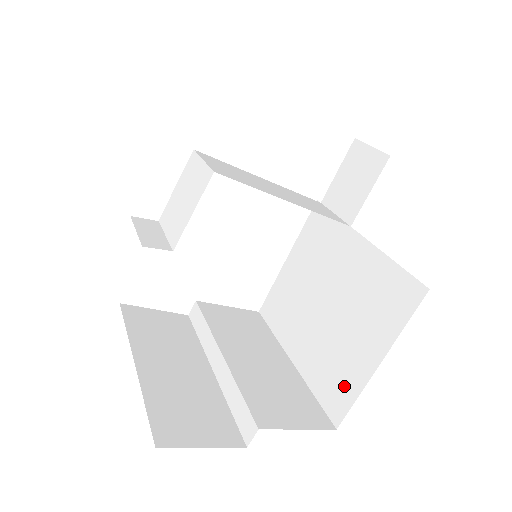
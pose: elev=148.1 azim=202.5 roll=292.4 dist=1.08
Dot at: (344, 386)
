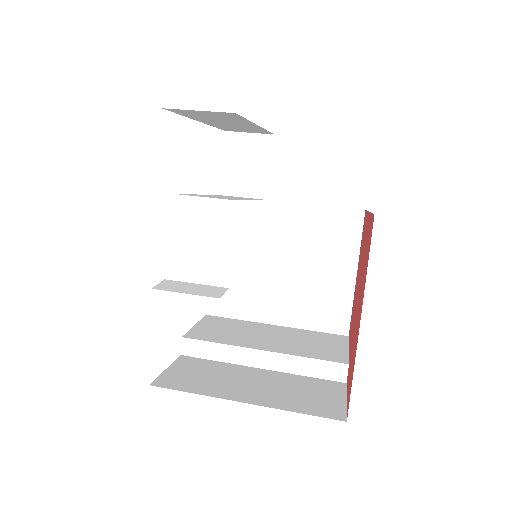
Dot at: (337, 307)
